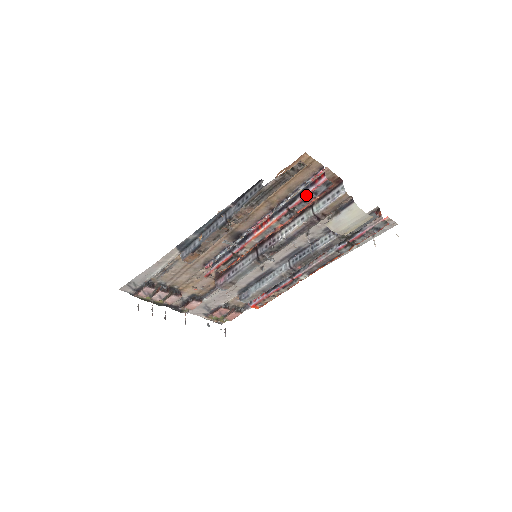
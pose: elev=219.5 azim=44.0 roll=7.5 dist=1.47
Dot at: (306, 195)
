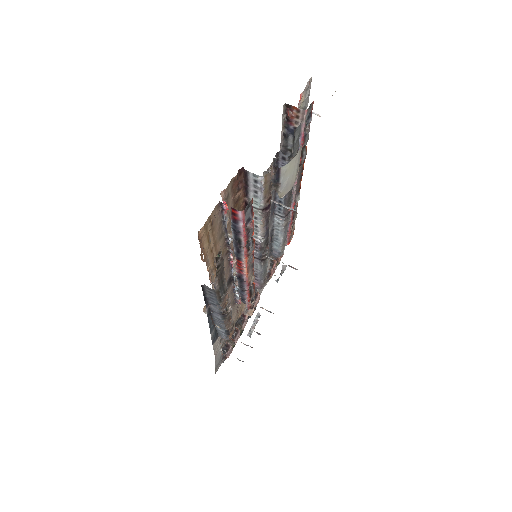
Dot at: (244, 232)
